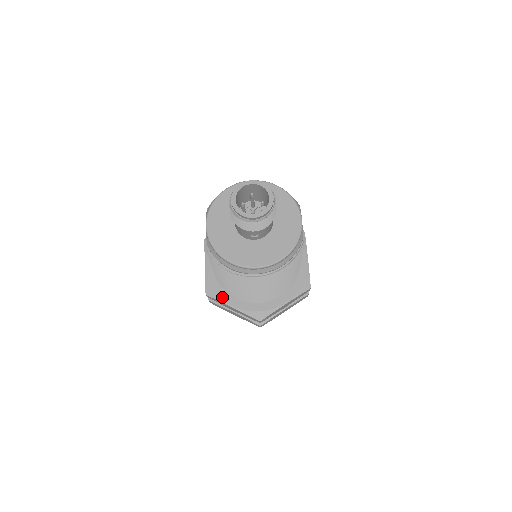
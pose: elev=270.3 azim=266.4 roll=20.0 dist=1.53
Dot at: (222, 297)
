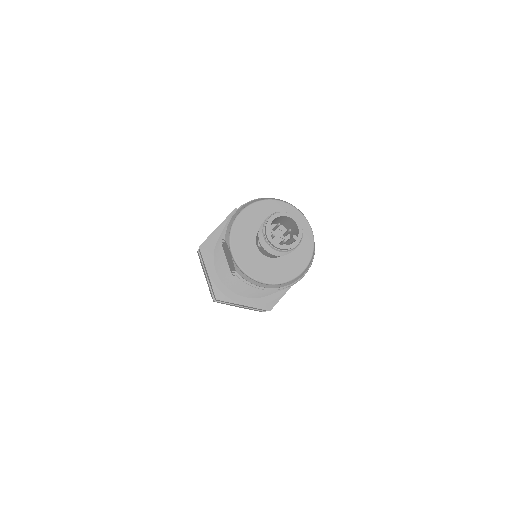
Dot at: (232, 298)
